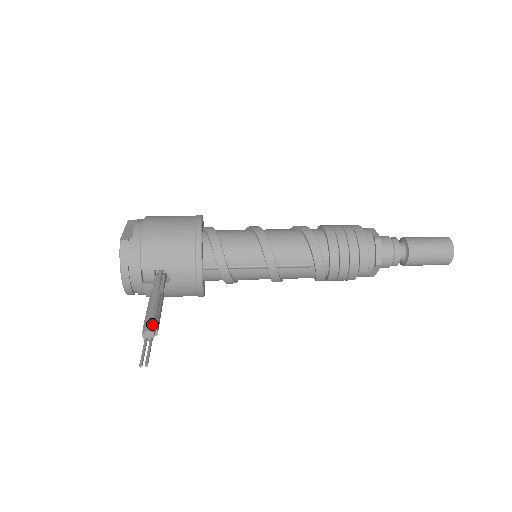
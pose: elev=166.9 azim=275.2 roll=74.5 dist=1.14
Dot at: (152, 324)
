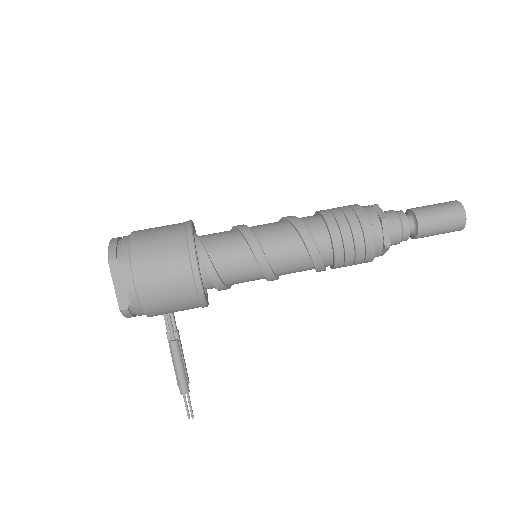
Dot at: (185, 386)
